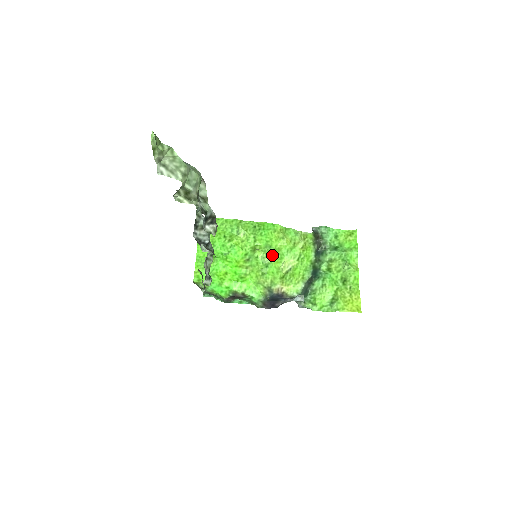
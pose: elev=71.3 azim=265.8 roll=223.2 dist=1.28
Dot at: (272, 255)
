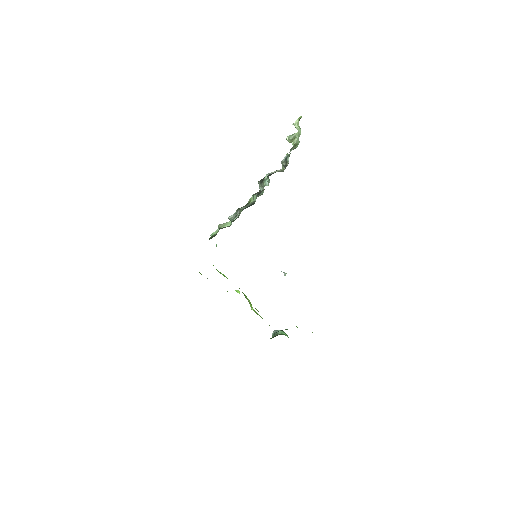
Dot at: occluded
